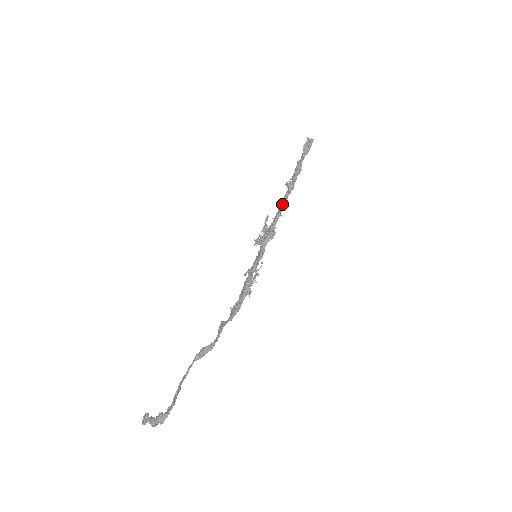
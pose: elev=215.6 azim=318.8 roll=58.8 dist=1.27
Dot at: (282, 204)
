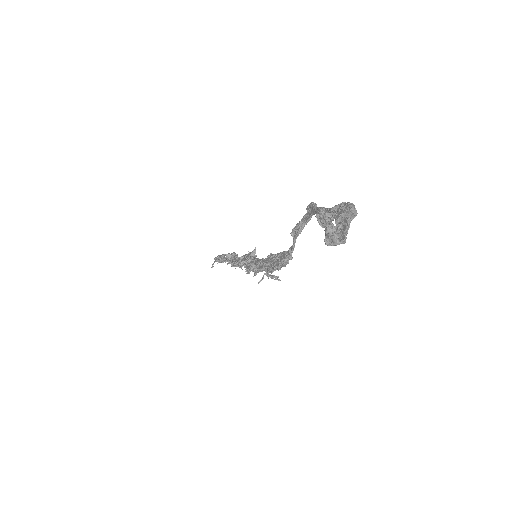
Dot at: (238, 258)
